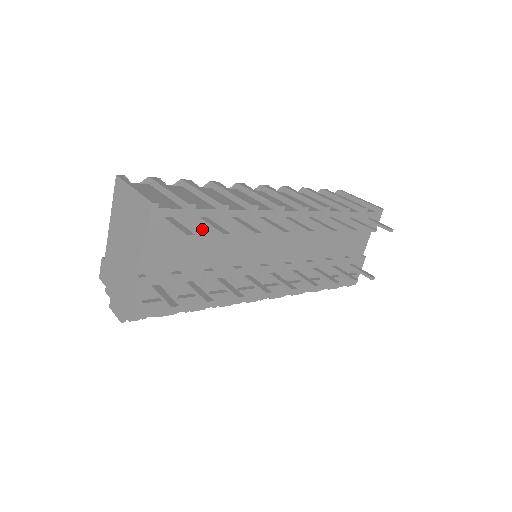
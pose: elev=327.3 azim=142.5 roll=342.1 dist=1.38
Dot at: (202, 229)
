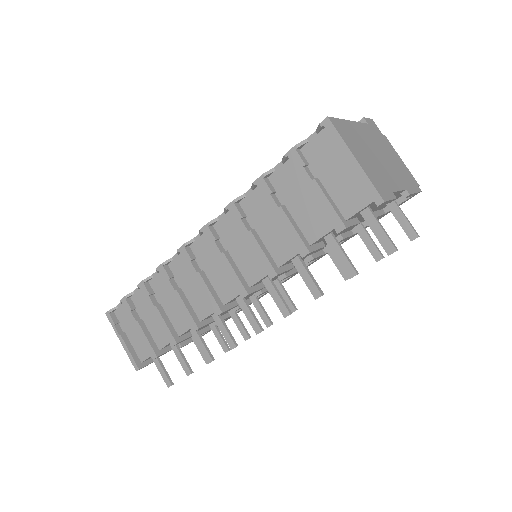
Dot at: occluded
